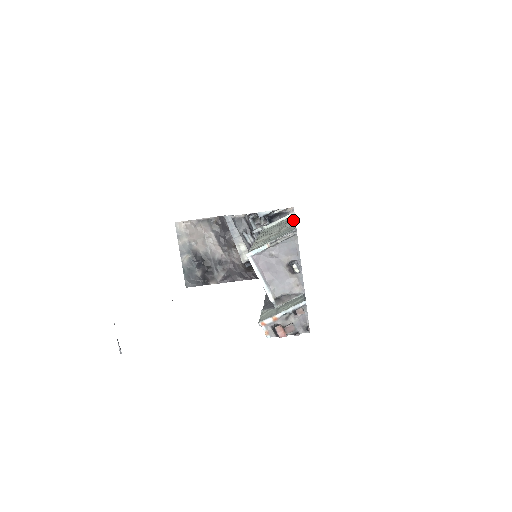
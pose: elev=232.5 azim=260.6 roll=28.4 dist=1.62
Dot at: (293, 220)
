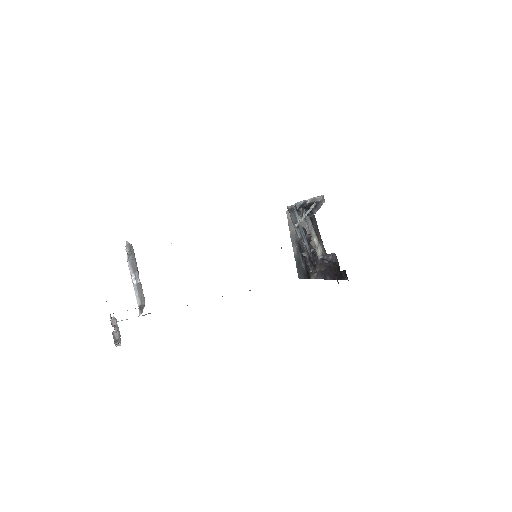
Dot at: occluded
